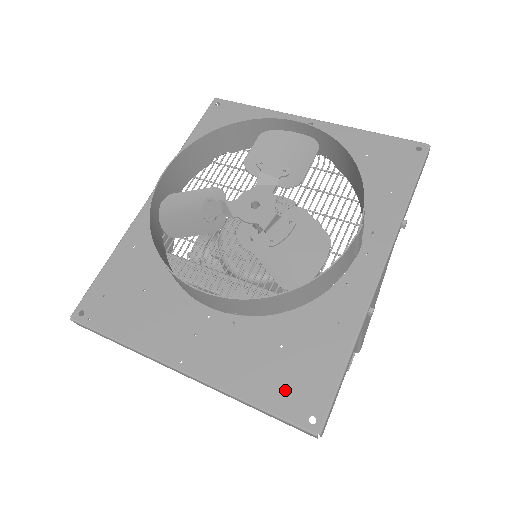
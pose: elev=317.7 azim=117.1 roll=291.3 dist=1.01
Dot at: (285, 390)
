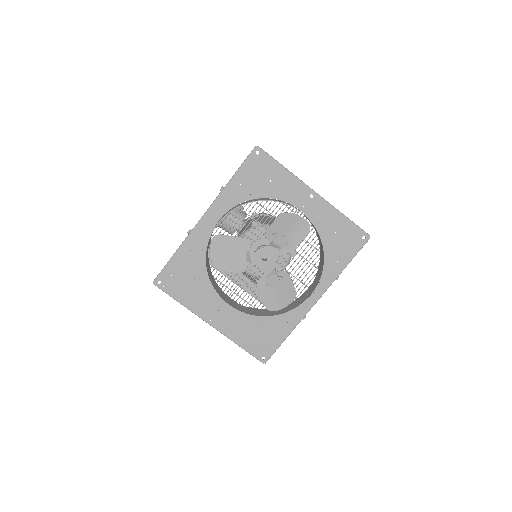
Dot at: (255, 344)
